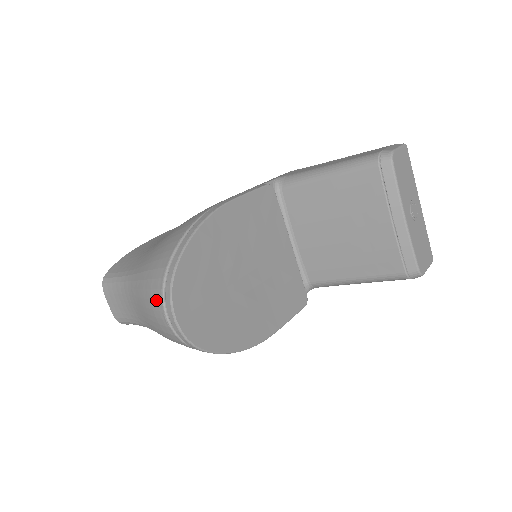
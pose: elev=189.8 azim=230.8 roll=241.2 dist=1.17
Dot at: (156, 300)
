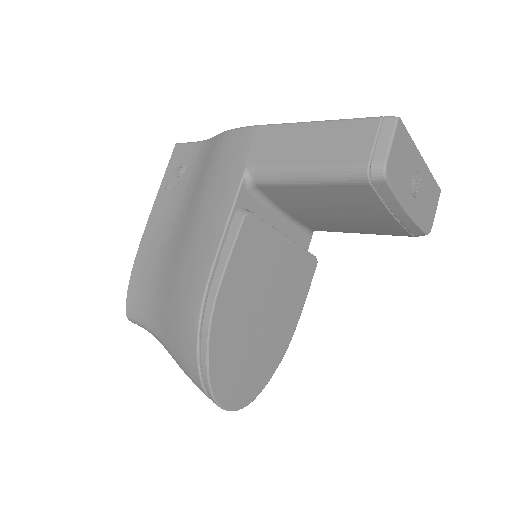
Dot at: occluded
